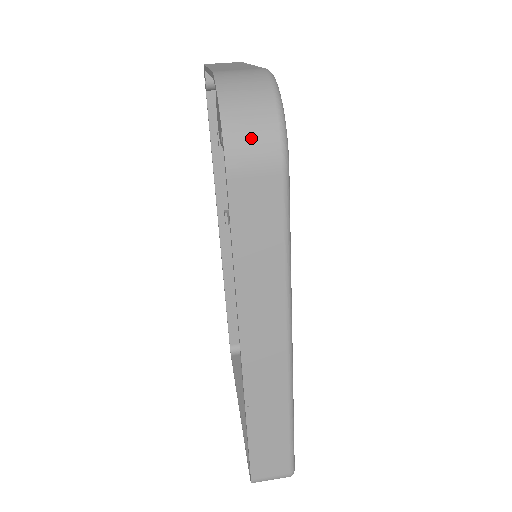
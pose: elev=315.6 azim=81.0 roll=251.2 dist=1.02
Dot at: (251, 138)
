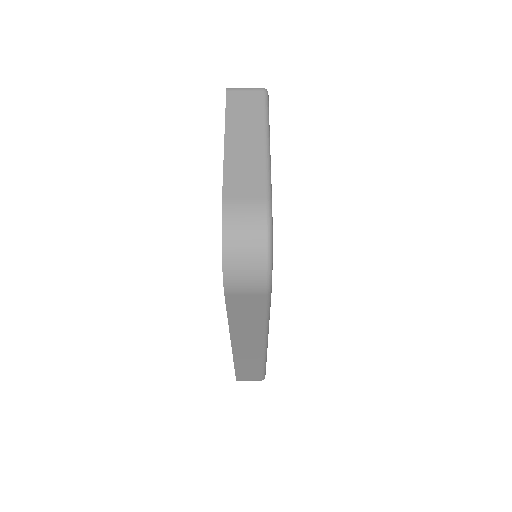
Dot at: (244, 278)
